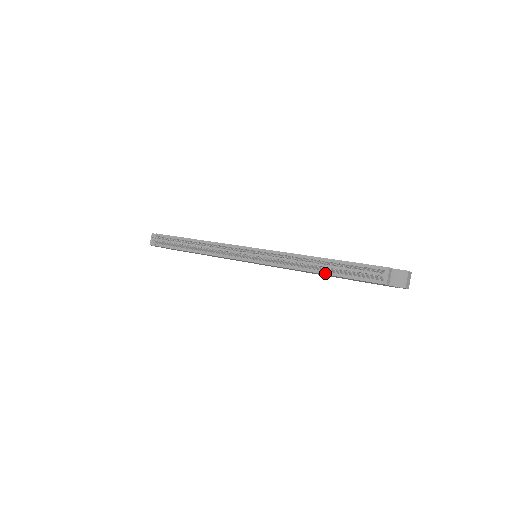
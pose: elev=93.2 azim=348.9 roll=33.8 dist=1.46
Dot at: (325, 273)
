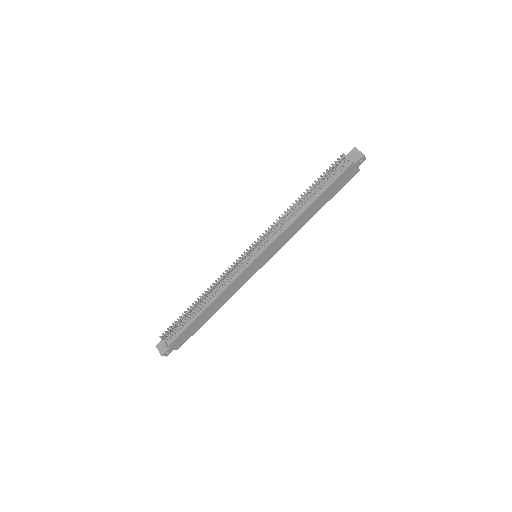
Dot at: (312, 201)
